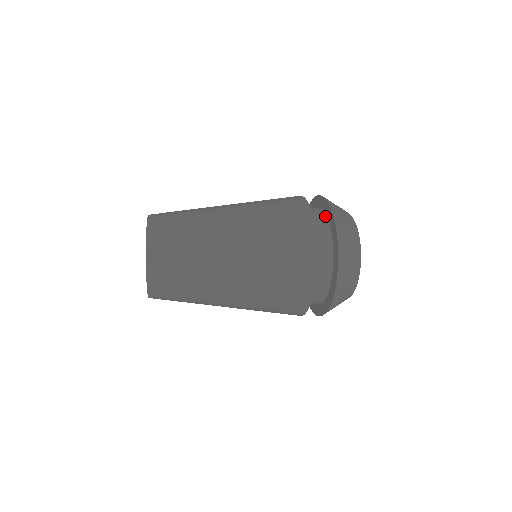
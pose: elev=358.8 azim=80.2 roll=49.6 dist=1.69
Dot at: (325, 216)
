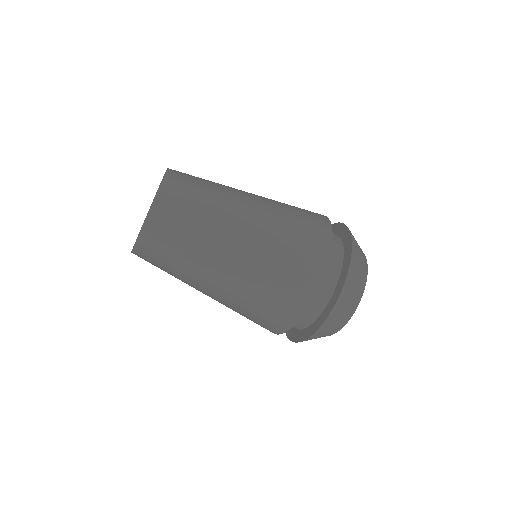
Dot at: occluded
